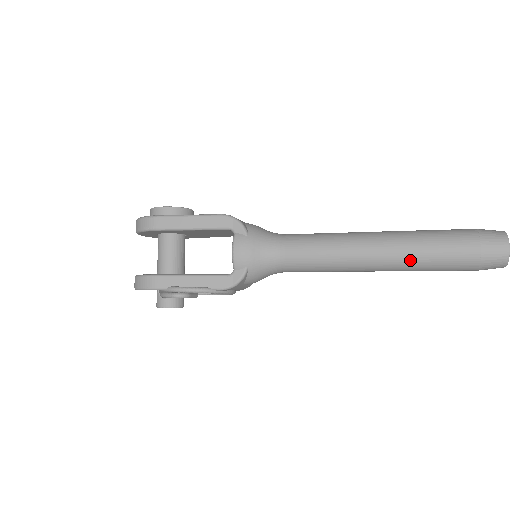
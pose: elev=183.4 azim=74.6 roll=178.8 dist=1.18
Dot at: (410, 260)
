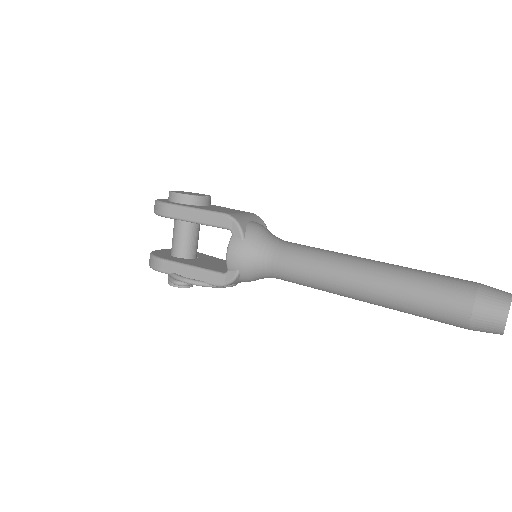
Dot at: (395, 303)
